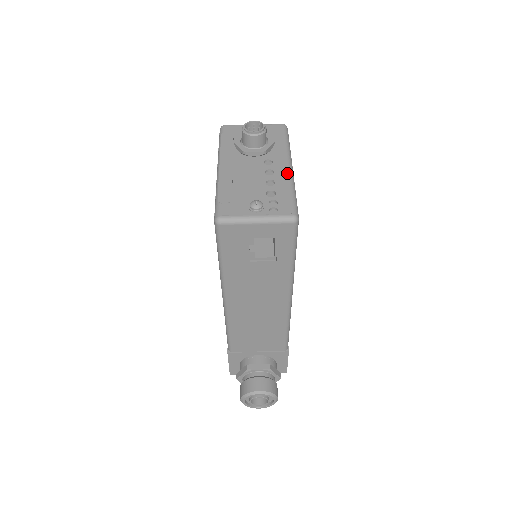
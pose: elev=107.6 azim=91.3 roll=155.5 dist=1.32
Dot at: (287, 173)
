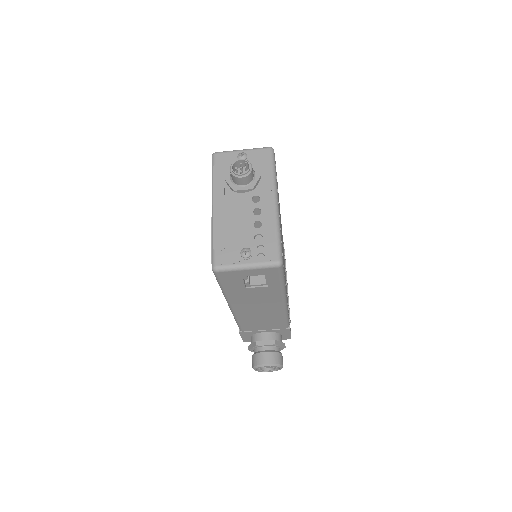
Dot at: (273, 212)
